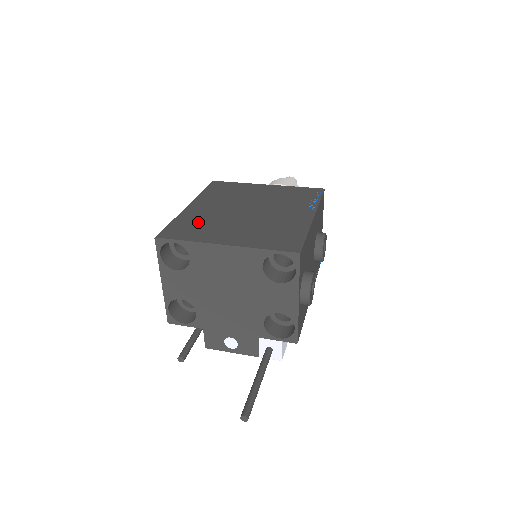
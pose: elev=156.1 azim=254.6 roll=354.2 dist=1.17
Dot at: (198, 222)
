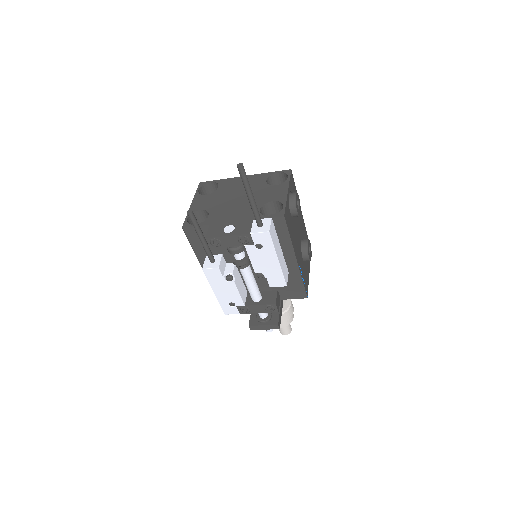
Dot at: occluded
